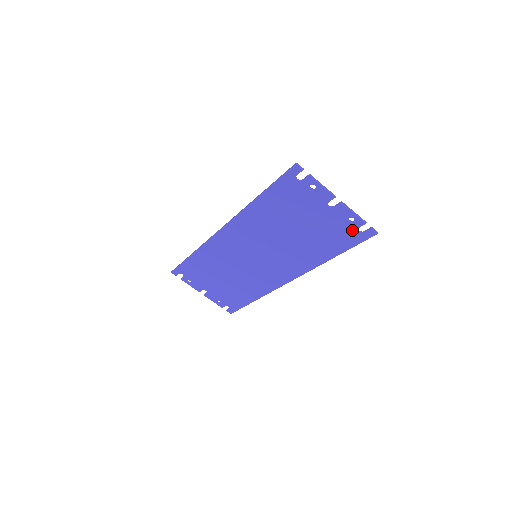
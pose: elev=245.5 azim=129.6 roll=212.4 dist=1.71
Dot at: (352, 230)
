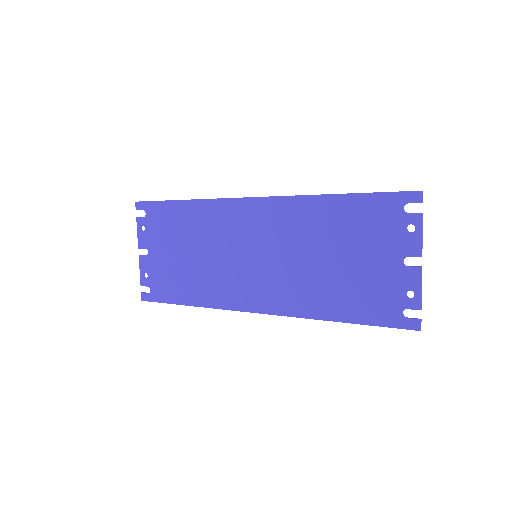
Dot at: (398, 306)
